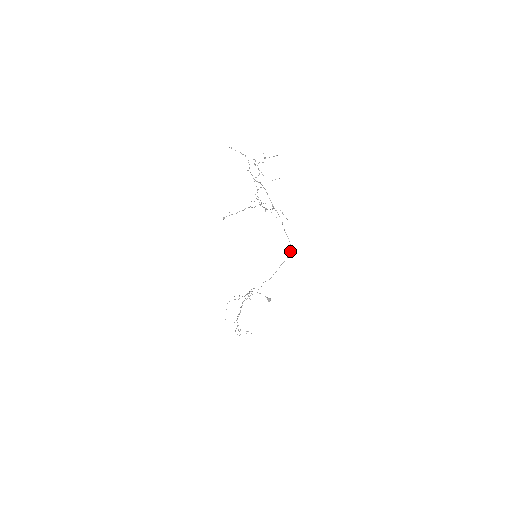
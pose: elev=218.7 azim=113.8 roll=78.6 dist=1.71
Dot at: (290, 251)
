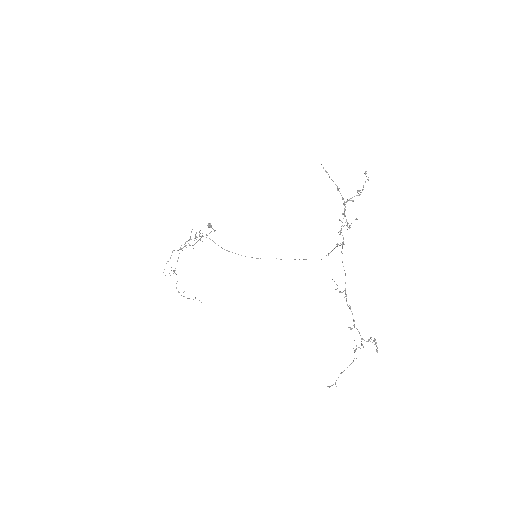
Dot at: (299, 259)
